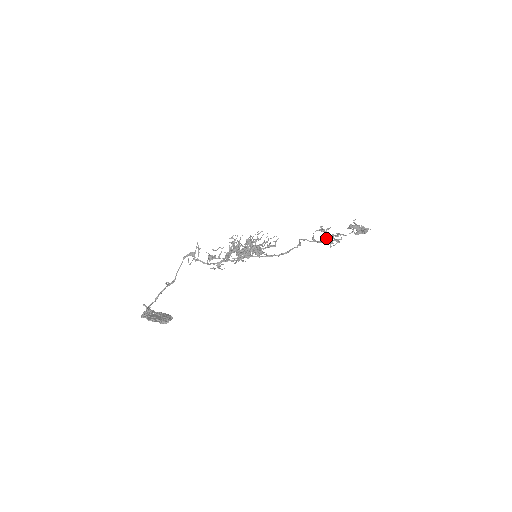
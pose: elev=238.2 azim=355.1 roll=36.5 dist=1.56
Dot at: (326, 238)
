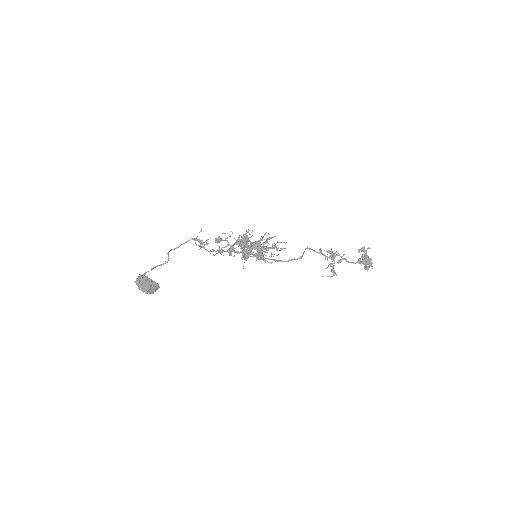
Dot at: occluded
